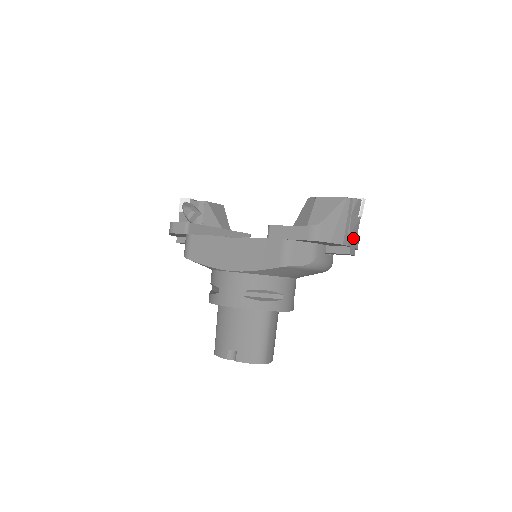
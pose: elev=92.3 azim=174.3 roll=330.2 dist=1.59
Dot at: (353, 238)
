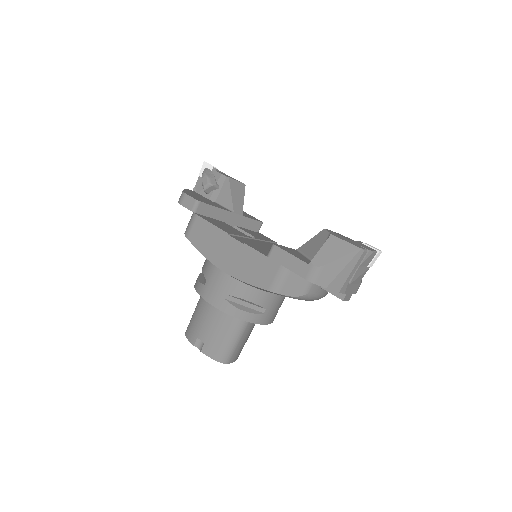
Dot at: (354, 285)
